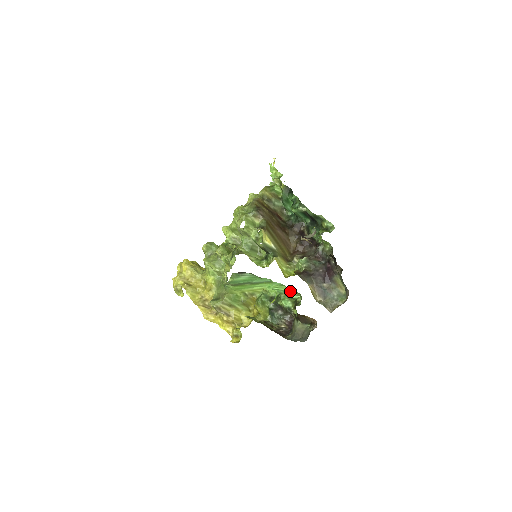
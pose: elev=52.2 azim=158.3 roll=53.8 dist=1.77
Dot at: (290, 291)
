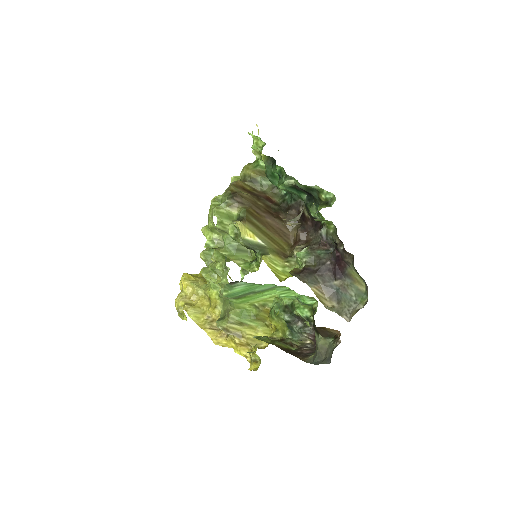
Dot at: (301, 296)
